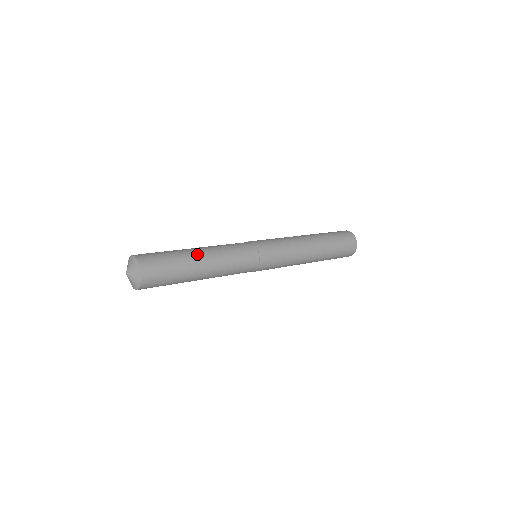
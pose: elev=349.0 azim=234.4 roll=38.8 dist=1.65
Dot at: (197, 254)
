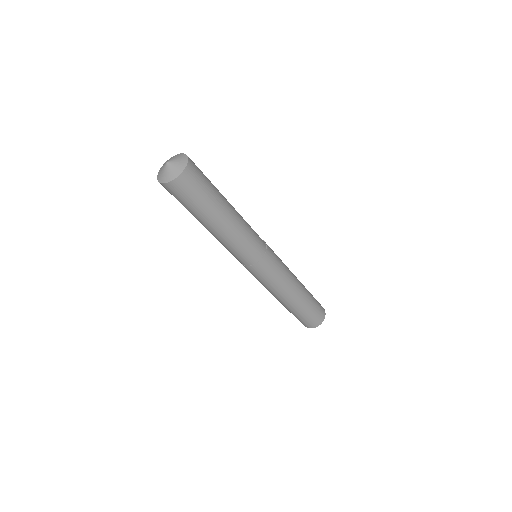
Dot at: occluded
